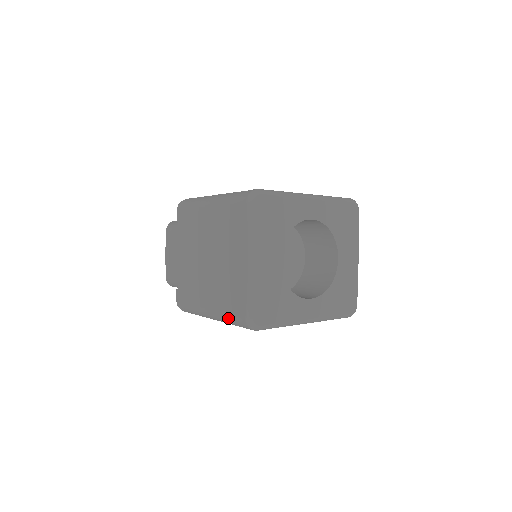
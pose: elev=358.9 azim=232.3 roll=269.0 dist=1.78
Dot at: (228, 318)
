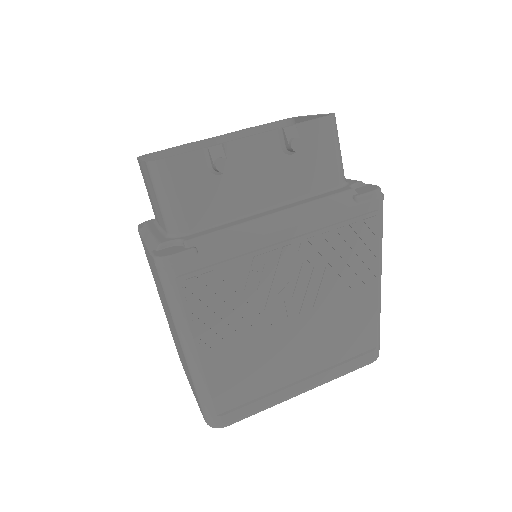
Dot at: occluded
